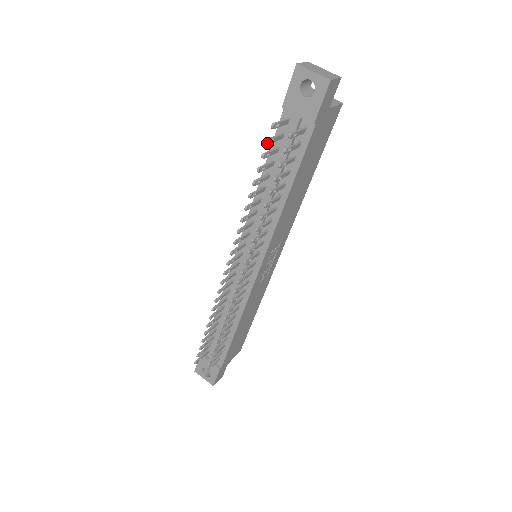
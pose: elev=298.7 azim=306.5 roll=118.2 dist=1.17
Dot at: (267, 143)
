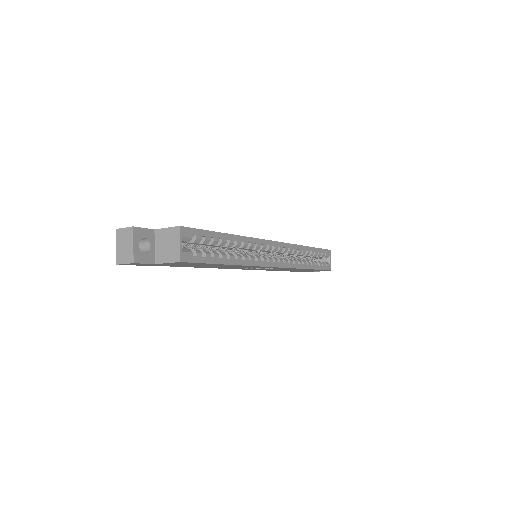
Dot at: occluded
